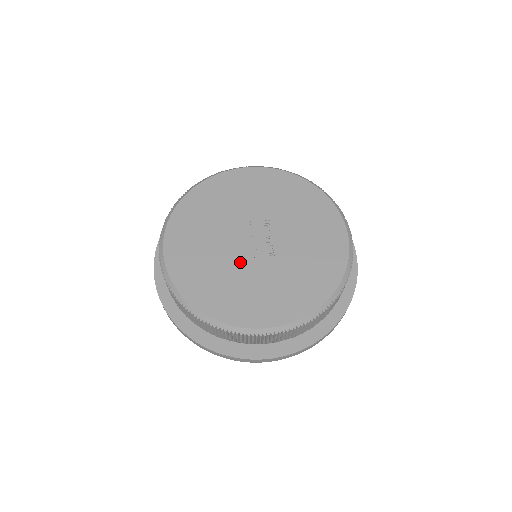
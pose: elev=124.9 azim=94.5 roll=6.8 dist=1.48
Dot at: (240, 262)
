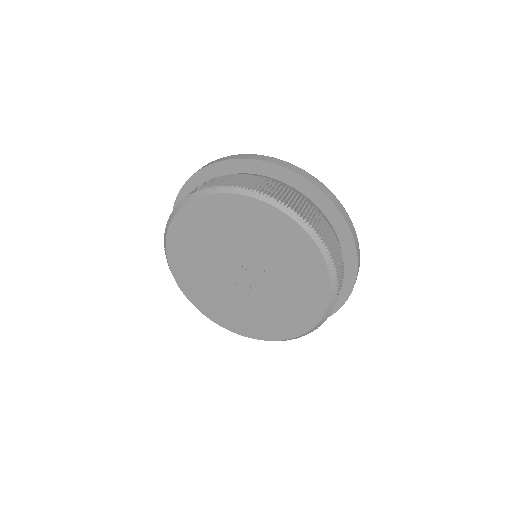
Dot at: (221, 279)
